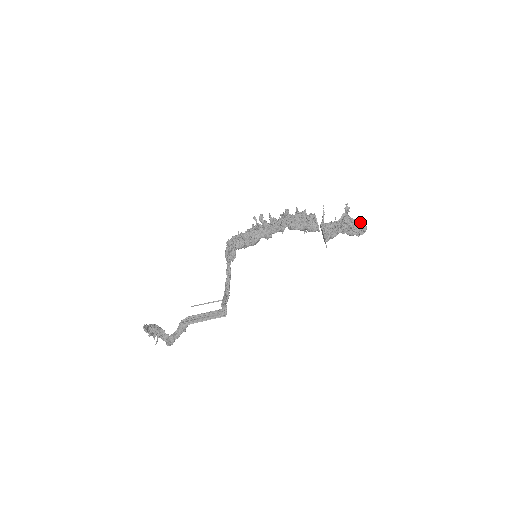
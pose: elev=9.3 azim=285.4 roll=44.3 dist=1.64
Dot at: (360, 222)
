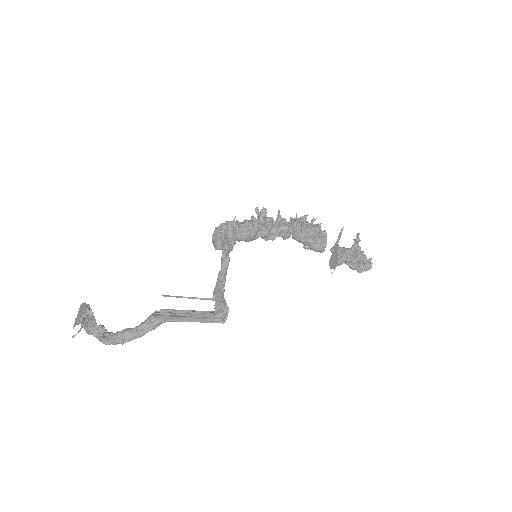
Dot at: occluded
